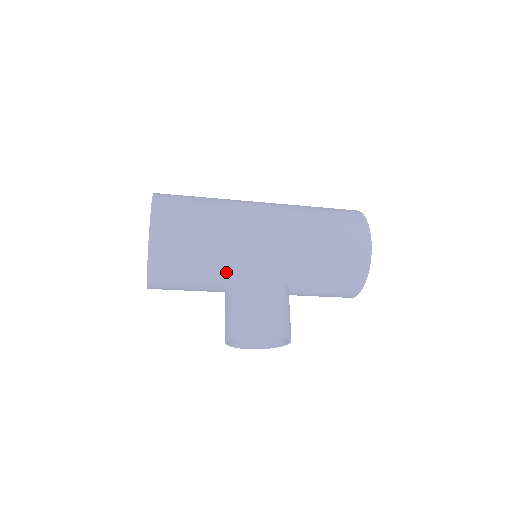
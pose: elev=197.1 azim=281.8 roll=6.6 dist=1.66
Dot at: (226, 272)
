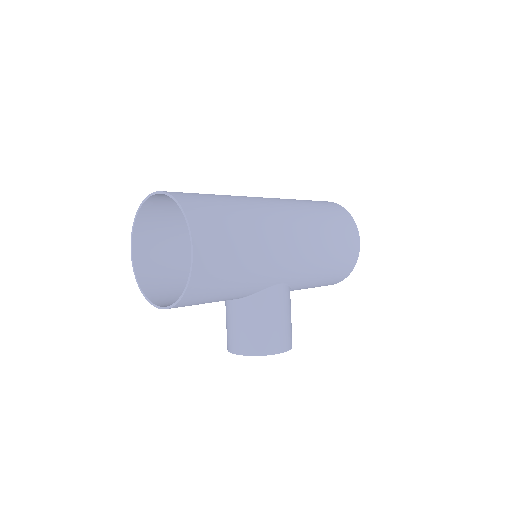
Dot at: (249, 292)
